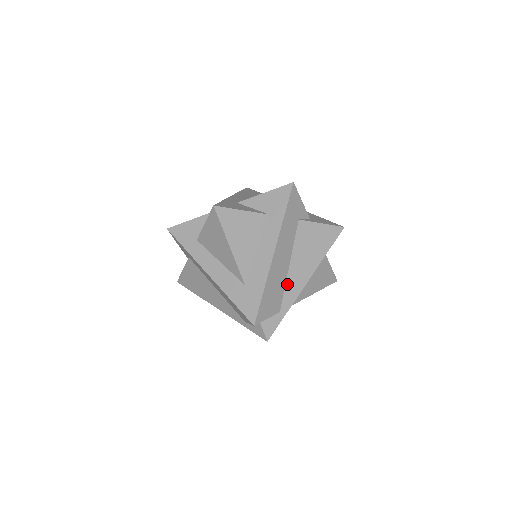
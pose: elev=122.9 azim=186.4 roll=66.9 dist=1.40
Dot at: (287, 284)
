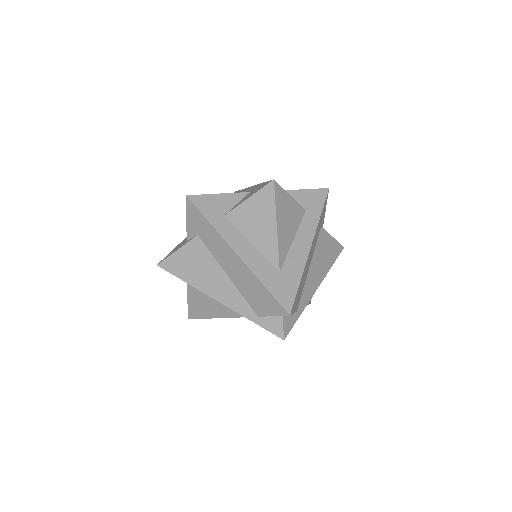
Dot at: (305, 285)
